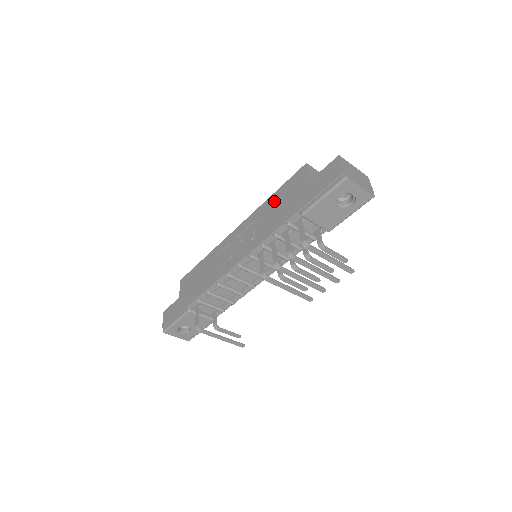
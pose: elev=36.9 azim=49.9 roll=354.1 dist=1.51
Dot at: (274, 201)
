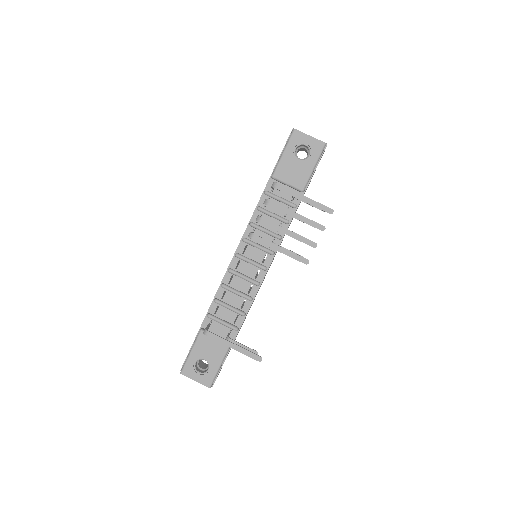
Dot at: occluded
